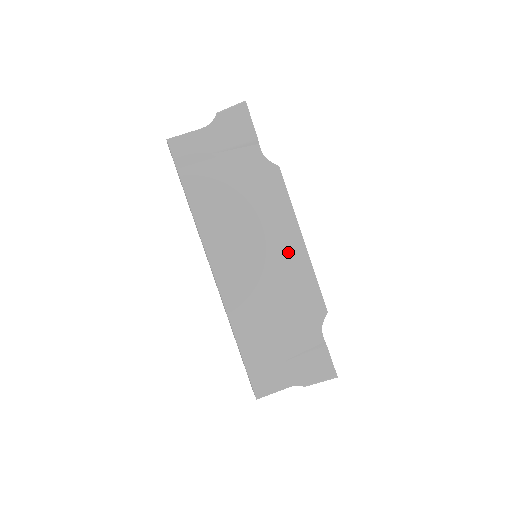
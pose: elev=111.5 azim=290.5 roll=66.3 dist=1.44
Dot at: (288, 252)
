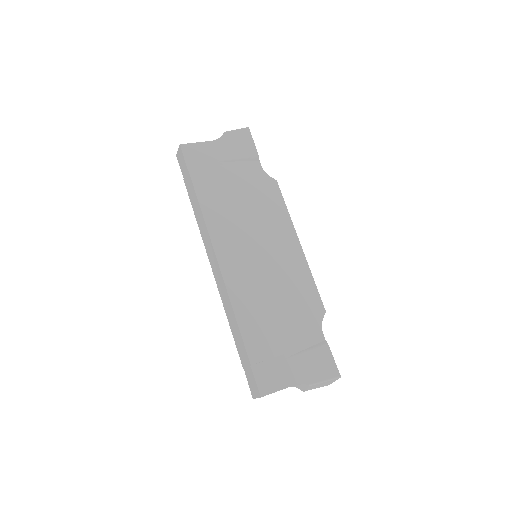
Dot at: (287, 252)
